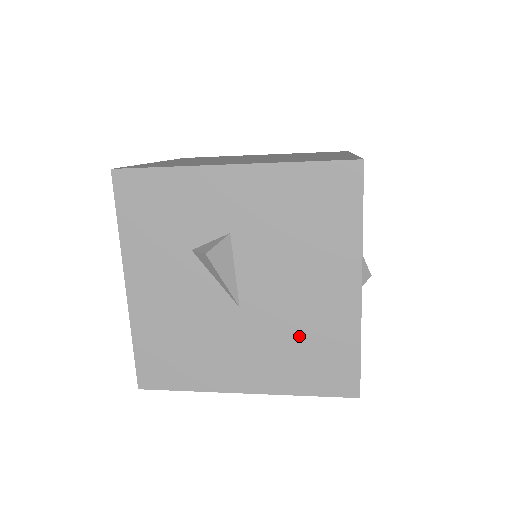
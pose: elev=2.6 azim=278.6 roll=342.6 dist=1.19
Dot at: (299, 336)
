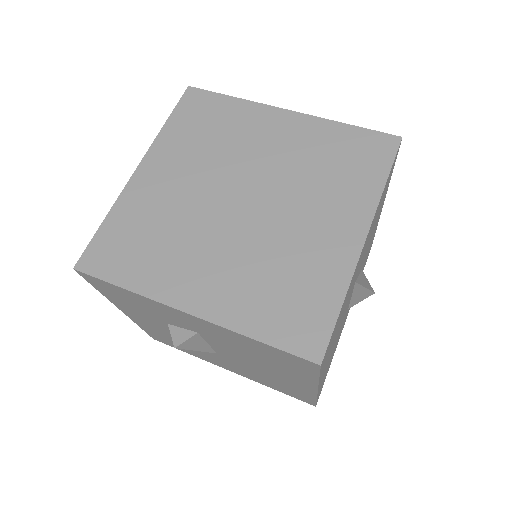
Dot at: (267, 378)
